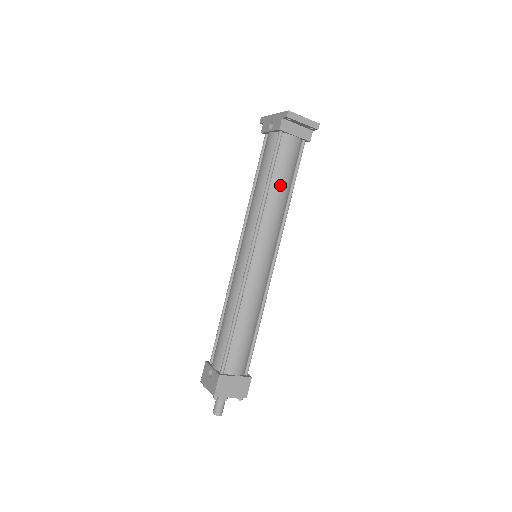
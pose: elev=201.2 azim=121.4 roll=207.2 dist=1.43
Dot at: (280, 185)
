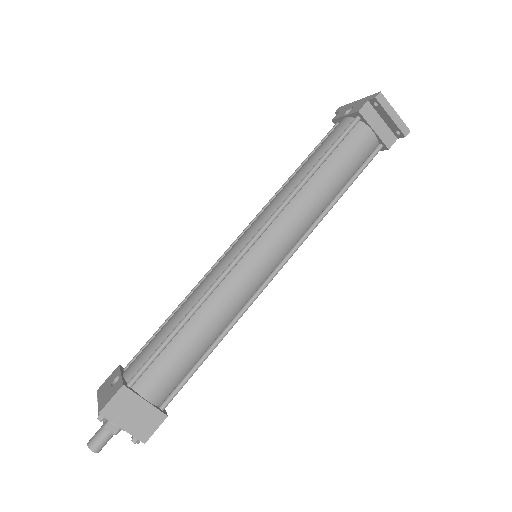
Dot at: (329, 178)
